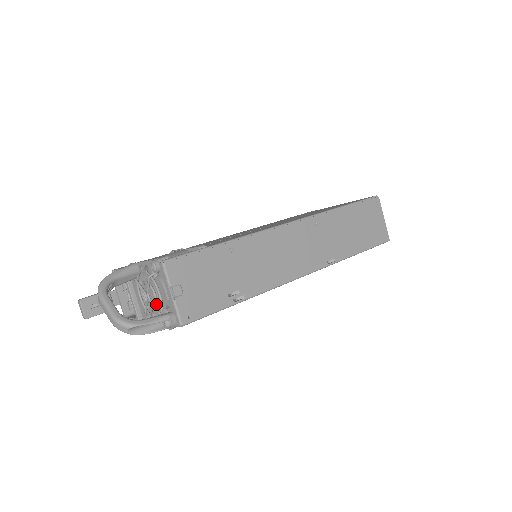
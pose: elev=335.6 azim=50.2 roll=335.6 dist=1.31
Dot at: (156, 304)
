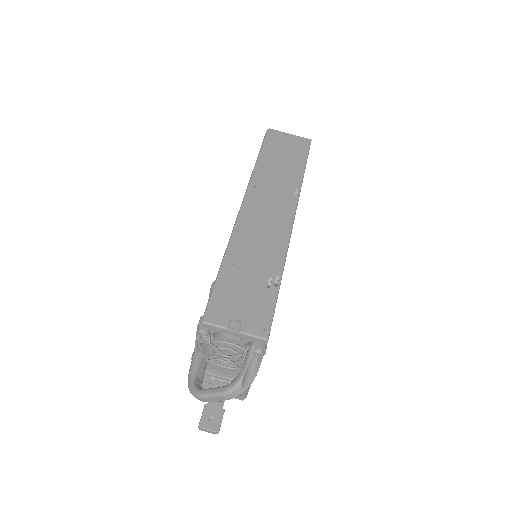
Dot at: (237, 353)
